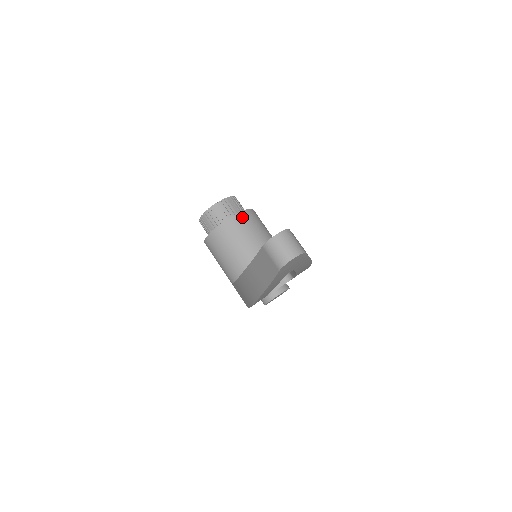
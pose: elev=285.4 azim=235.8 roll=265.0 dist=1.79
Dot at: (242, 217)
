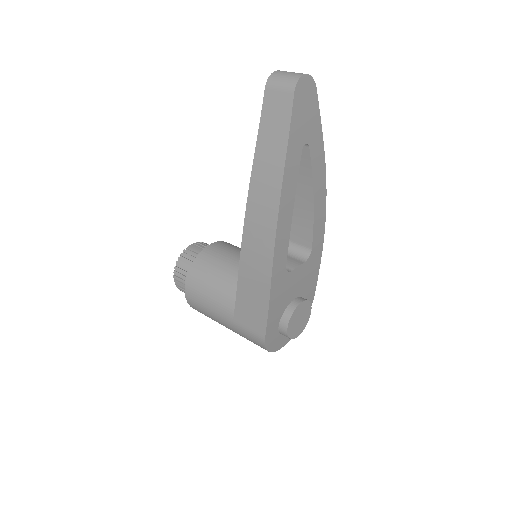
Dot at: (226, 243)
